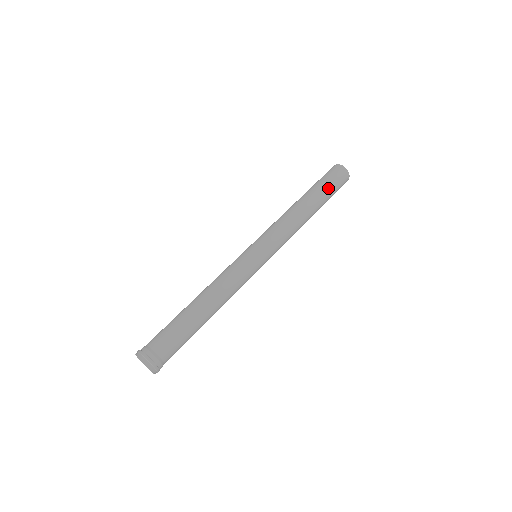
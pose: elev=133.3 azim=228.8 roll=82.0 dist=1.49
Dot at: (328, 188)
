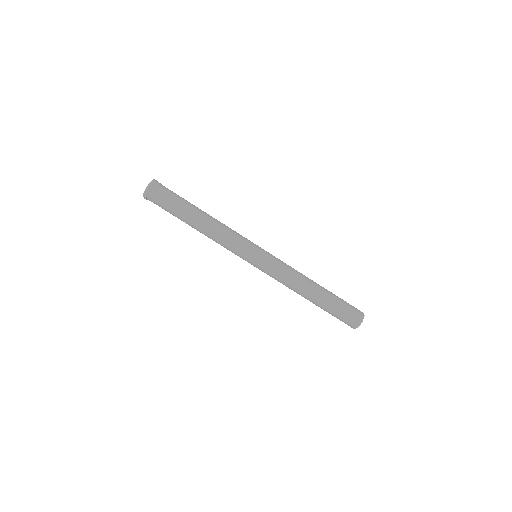
Dot at: (340, 299)
